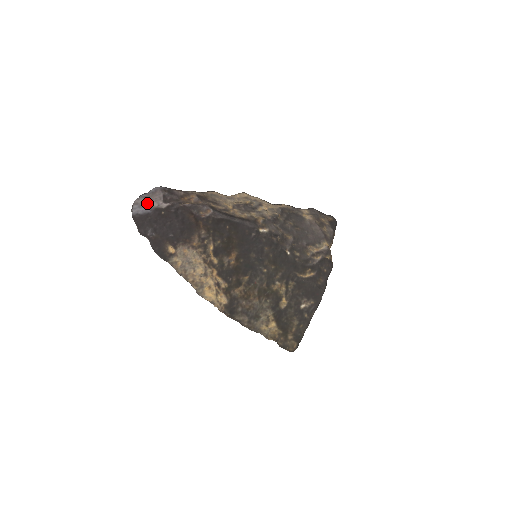
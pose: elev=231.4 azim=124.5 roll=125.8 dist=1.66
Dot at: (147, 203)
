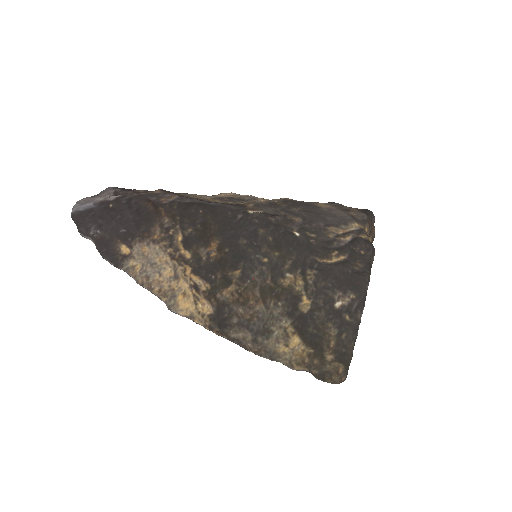
Dot at: (91, 199)
